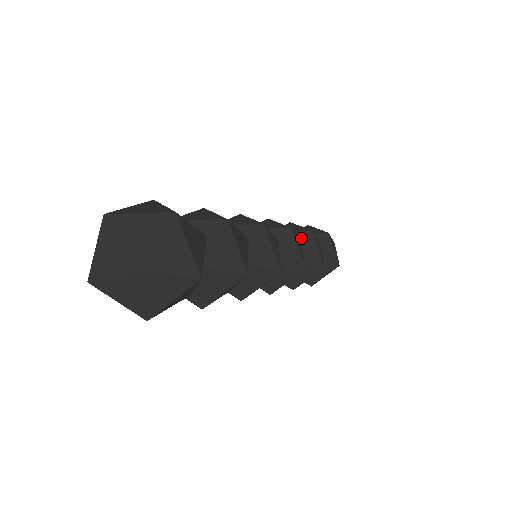
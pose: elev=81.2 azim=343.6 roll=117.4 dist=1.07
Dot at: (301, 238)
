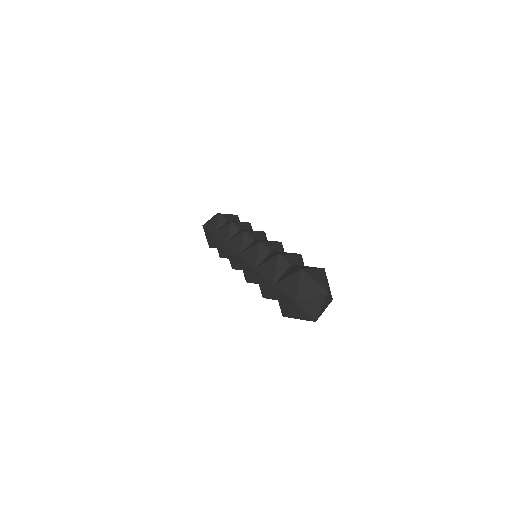
Dot at: (235, 230)
